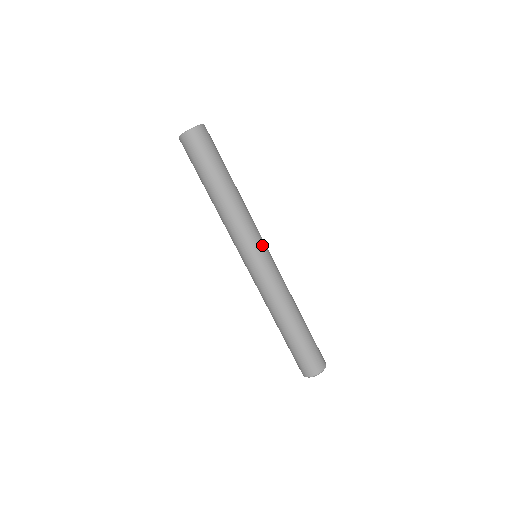
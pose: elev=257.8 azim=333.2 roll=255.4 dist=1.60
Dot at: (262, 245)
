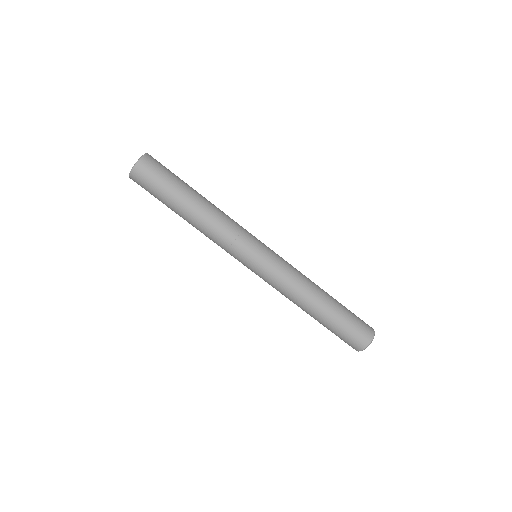
Dot at: occluded
